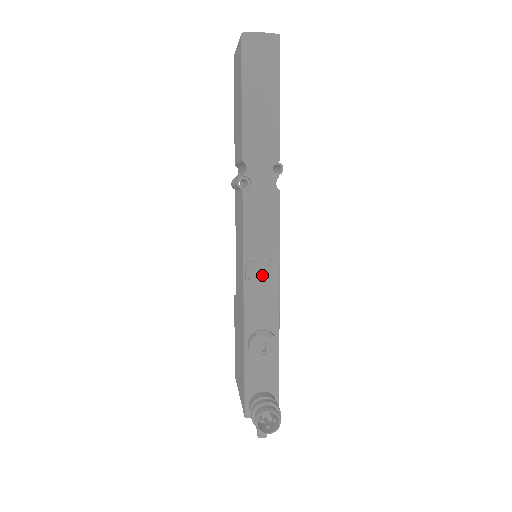
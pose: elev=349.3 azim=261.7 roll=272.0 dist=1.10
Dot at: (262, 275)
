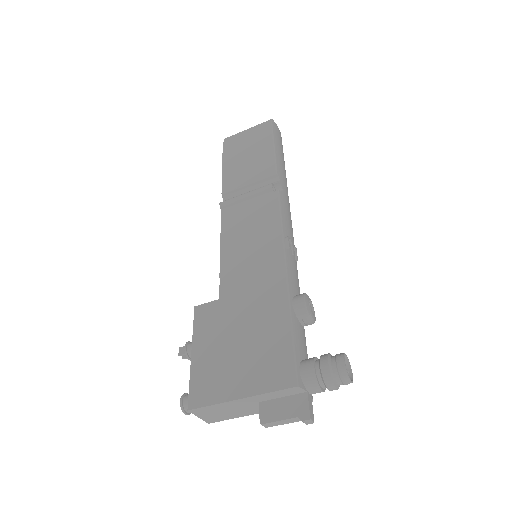
Dot at: (293, 253)
